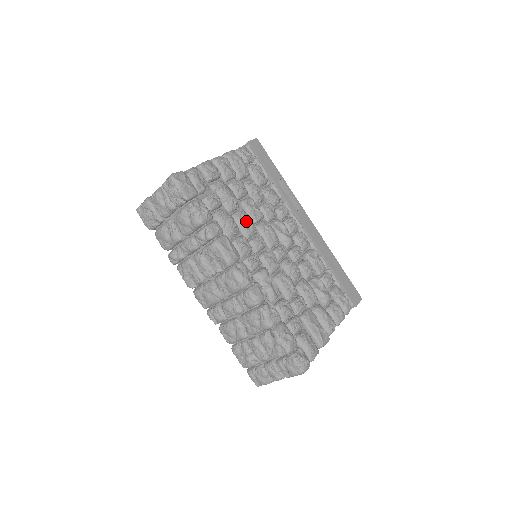
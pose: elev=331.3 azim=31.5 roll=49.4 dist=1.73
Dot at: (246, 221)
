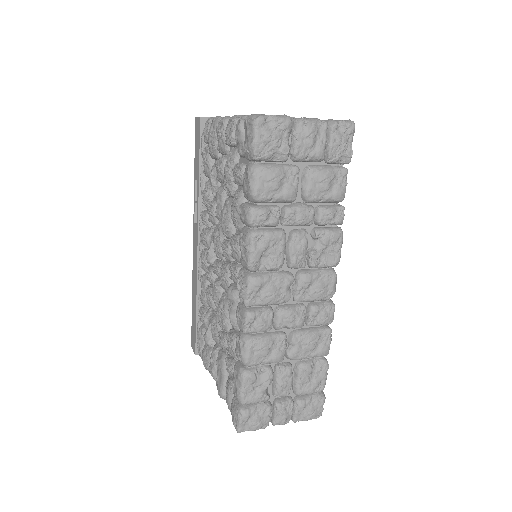
Dot at: occluded
